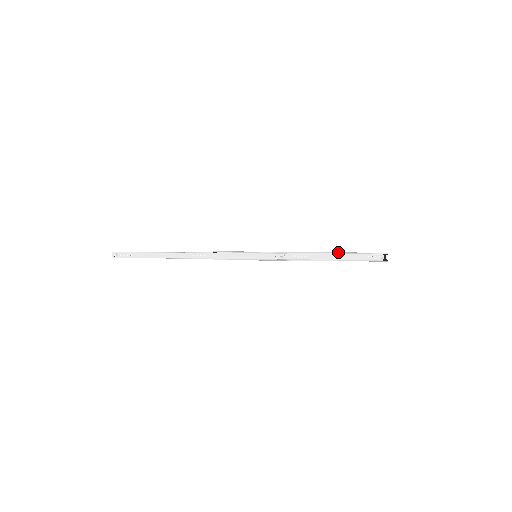
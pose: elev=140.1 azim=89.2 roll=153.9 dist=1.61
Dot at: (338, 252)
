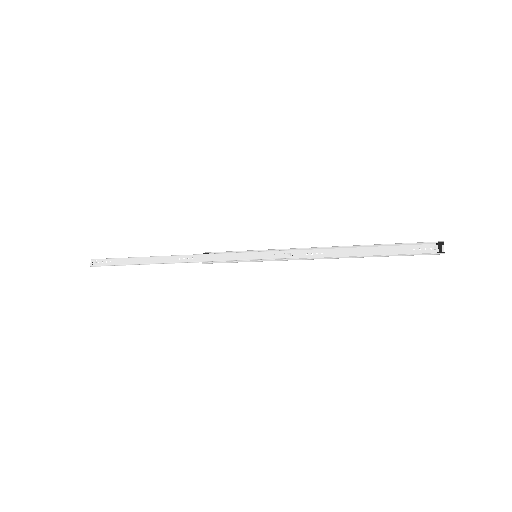
Dot at: occluded
